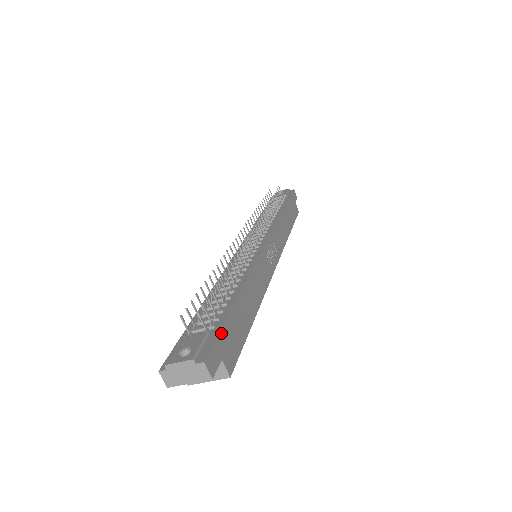
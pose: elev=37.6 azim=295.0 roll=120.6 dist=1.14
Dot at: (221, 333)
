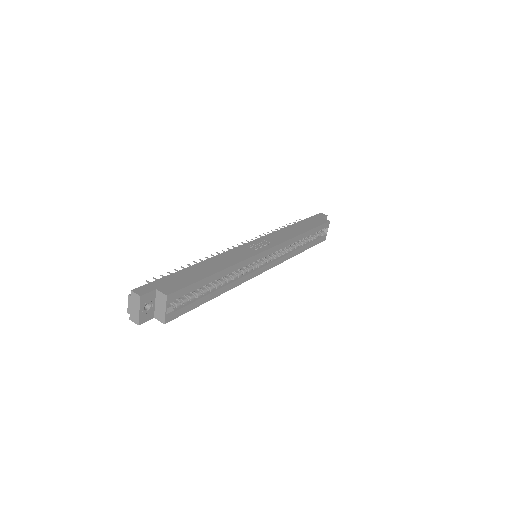
Dot at: (159, 280)
